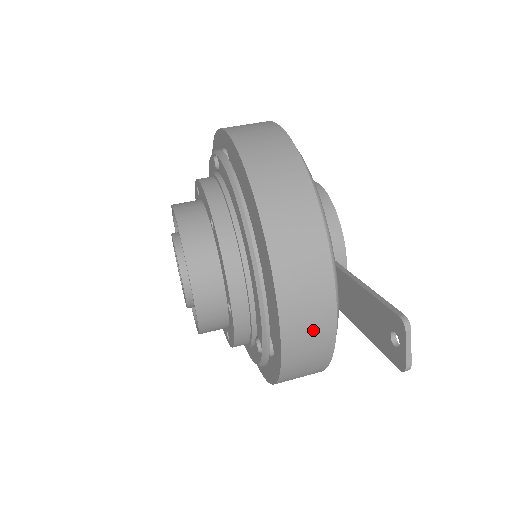
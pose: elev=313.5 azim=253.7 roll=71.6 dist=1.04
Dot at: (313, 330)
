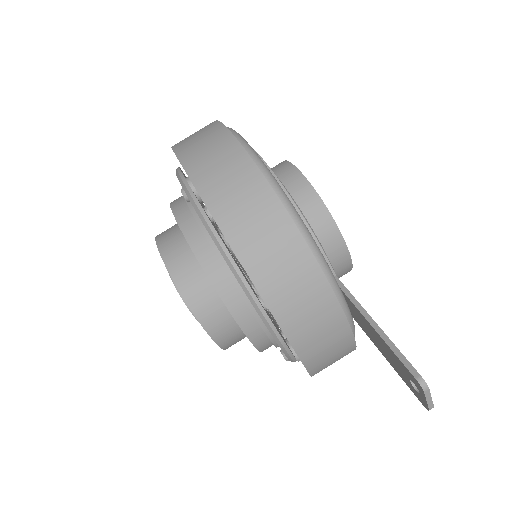
Dot at: (333, 350)
